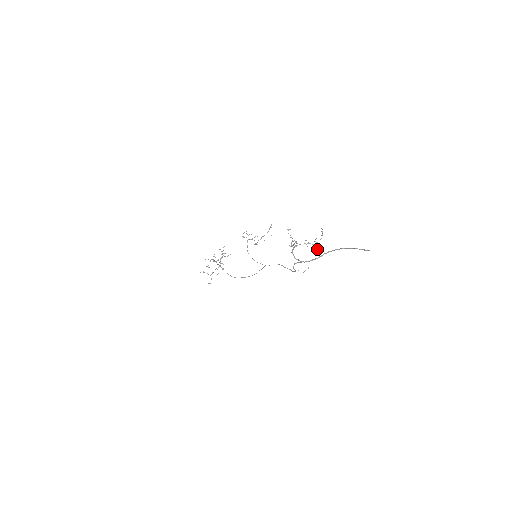
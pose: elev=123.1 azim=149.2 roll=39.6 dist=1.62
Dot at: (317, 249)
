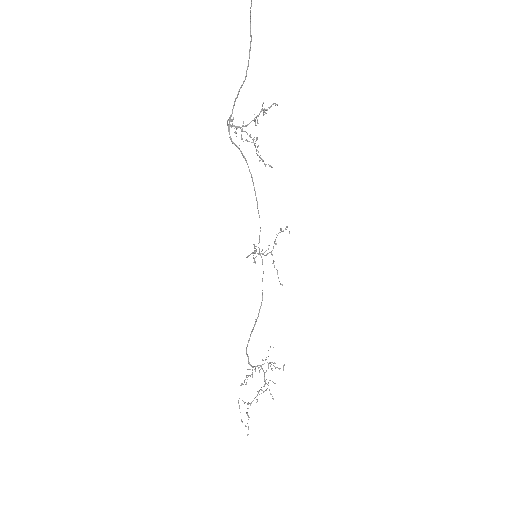
Dot at: (264, 112)
